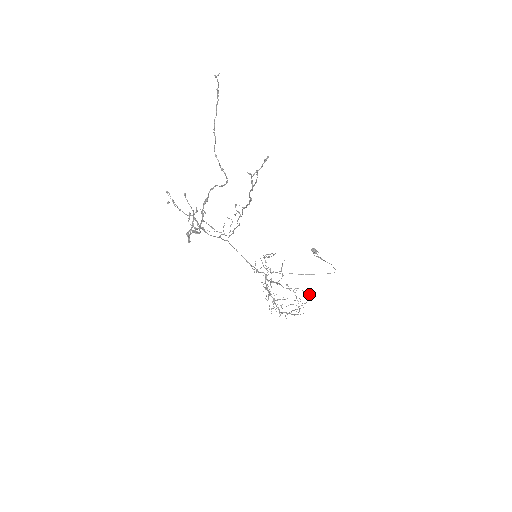
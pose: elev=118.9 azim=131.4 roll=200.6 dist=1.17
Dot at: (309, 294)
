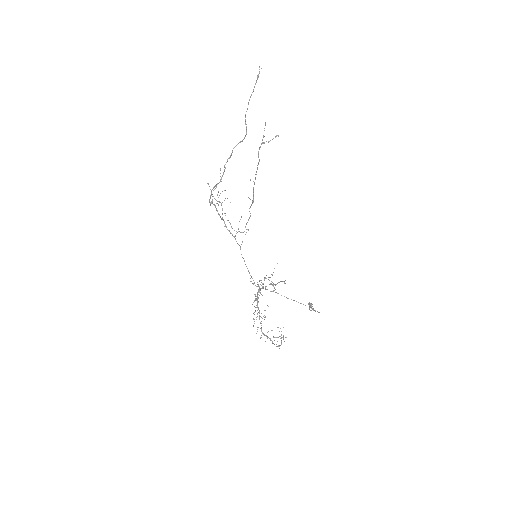
Dot at: (284, 281)
